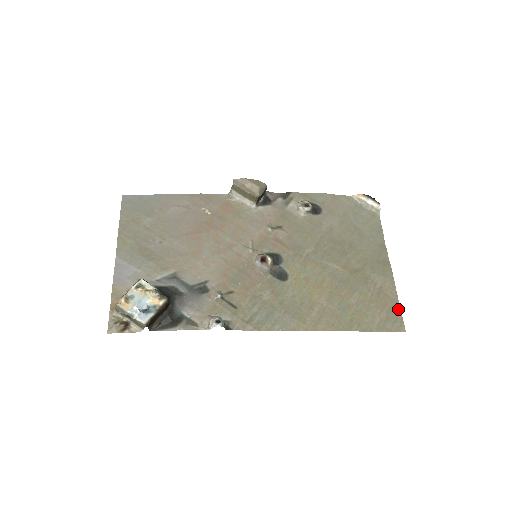
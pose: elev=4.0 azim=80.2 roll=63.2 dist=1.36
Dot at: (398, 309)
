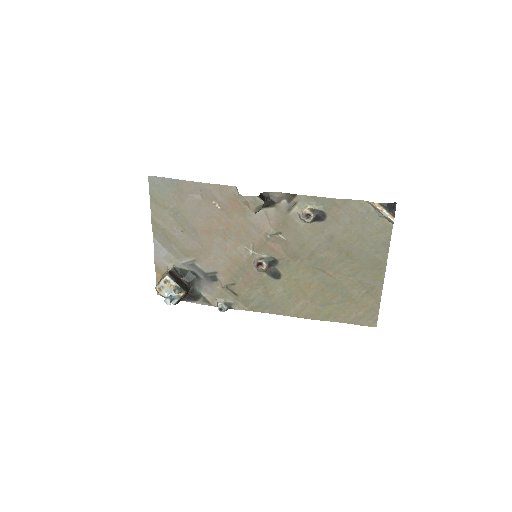
Dot at: (376, 311)
